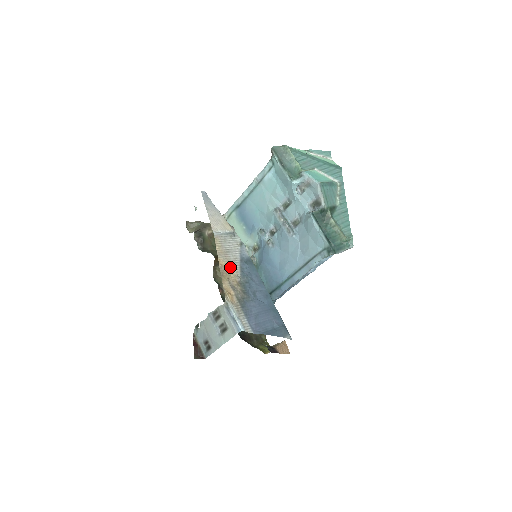
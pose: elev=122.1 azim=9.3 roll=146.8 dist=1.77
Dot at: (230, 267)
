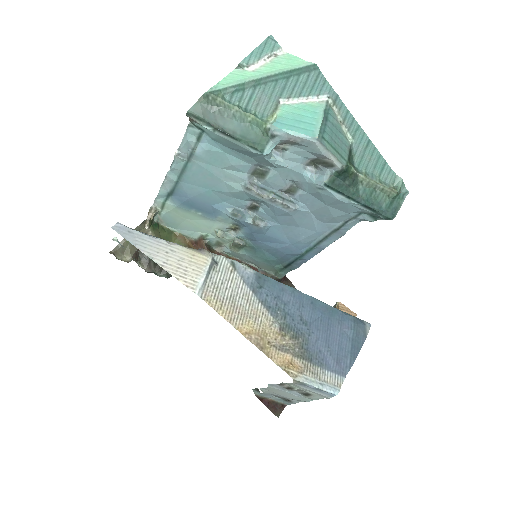
Dot at: (255, 322)
